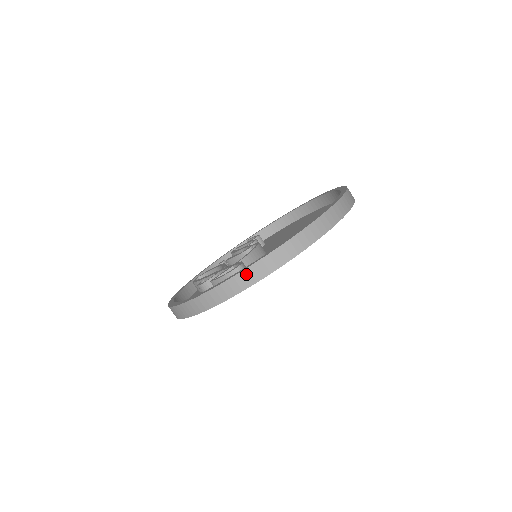
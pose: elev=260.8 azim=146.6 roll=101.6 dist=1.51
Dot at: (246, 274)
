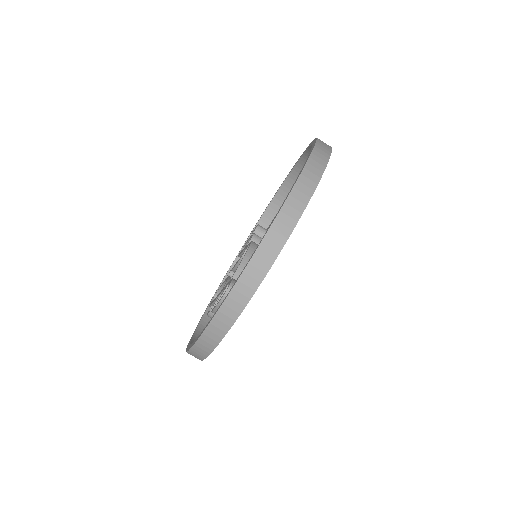
Dot at: (230, 303)
